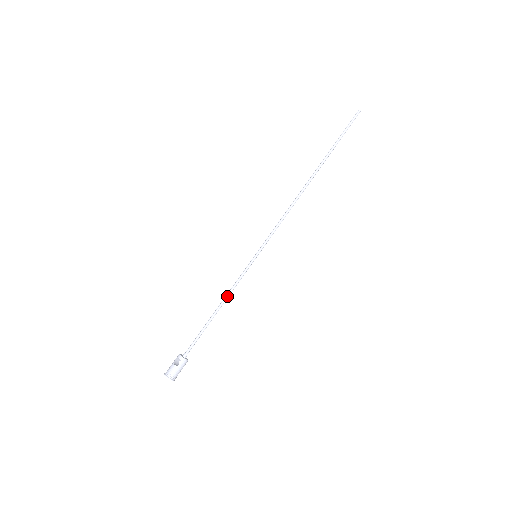
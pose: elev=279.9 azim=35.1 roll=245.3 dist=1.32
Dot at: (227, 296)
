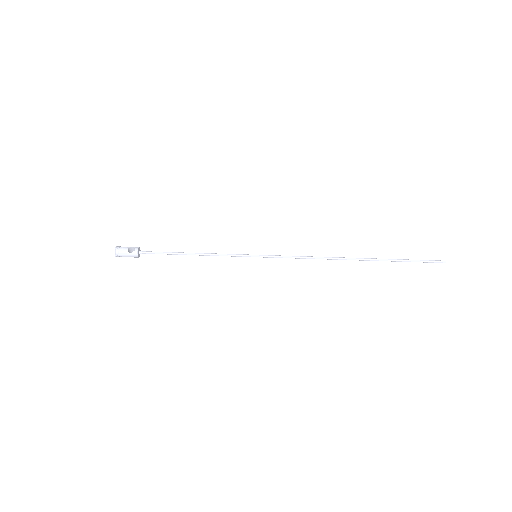
Dot at: (208, 254)
